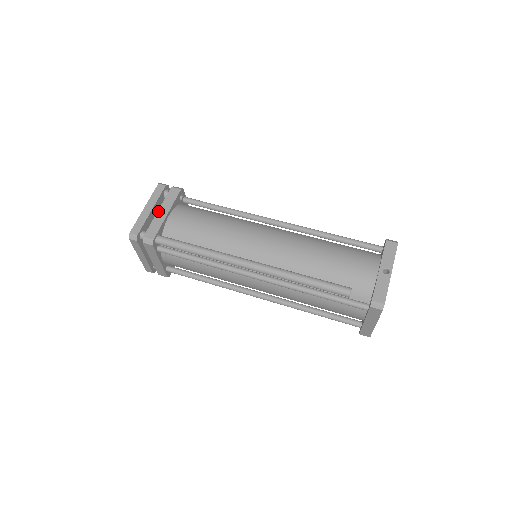
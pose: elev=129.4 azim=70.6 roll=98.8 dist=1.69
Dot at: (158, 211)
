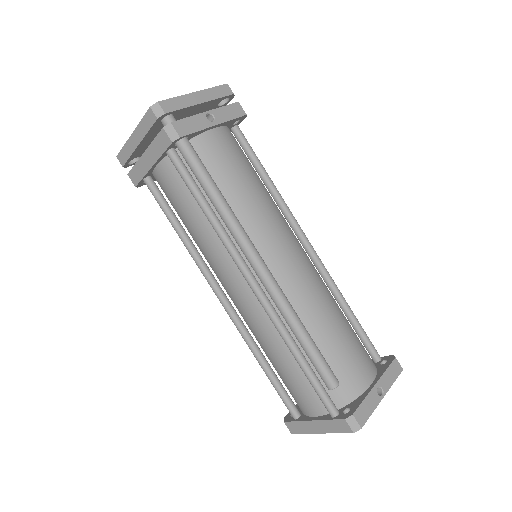
Dot at: (207, 111)
